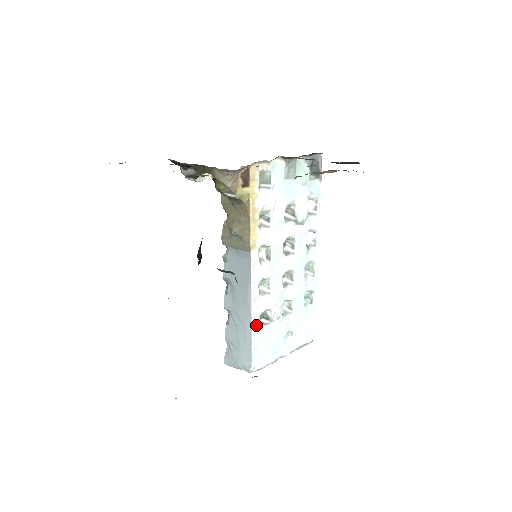
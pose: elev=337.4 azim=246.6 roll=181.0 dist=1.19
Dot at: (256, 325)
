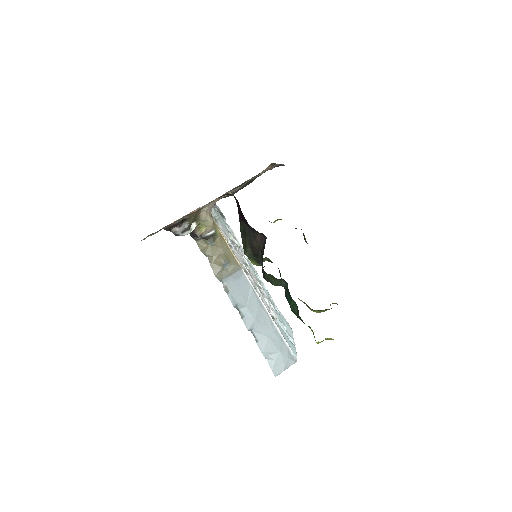
Dot at: occluded
